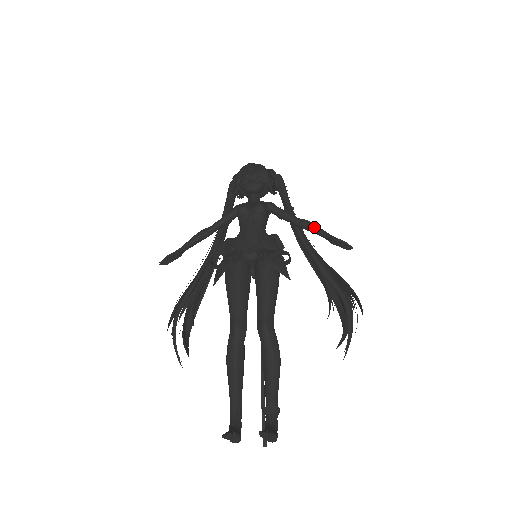
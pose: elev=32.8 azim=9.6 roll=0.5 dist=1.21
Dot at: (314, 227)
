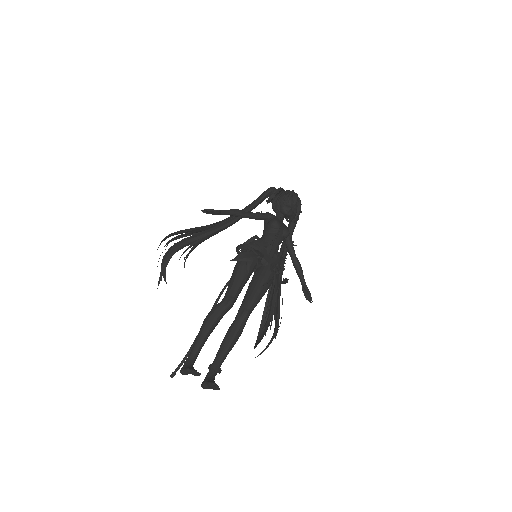
Dot at: (301, 271)
